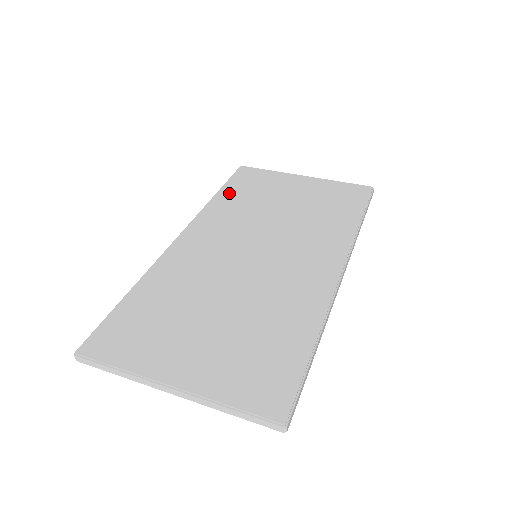
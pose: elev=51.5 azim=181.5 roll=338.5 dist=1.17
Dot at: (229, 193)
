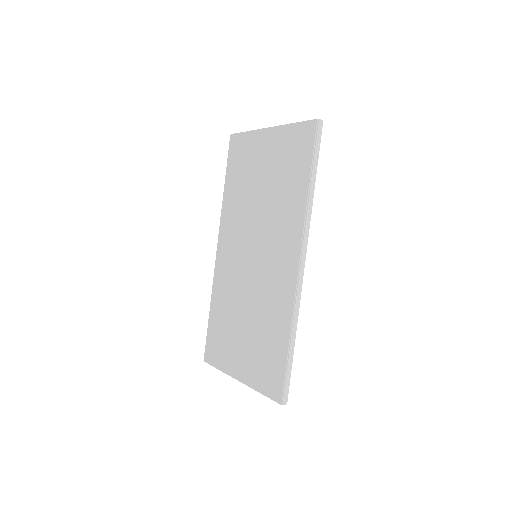
Dot at: (230, 184)
